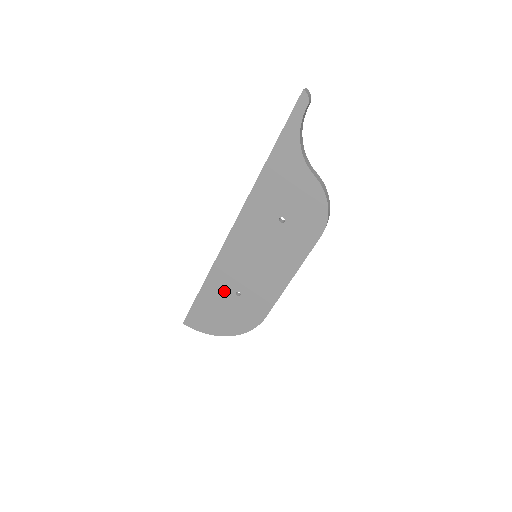
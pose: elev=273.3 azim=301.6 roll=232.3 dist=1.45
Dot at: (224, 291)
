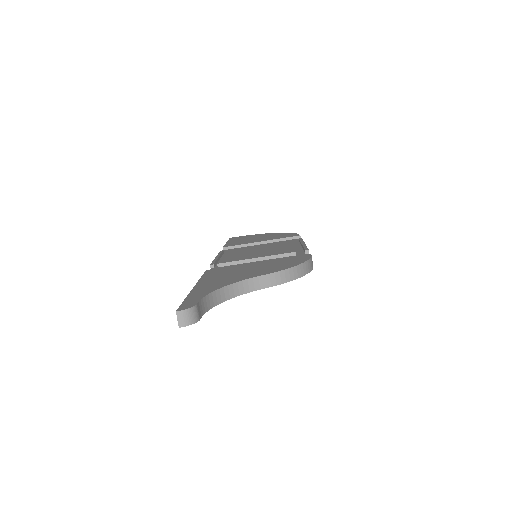
Dot at: occluded
